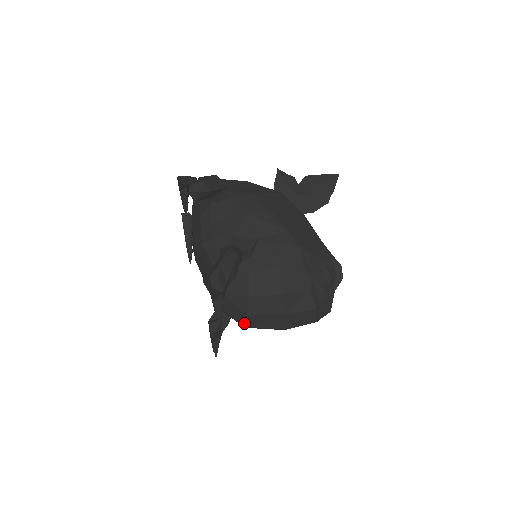
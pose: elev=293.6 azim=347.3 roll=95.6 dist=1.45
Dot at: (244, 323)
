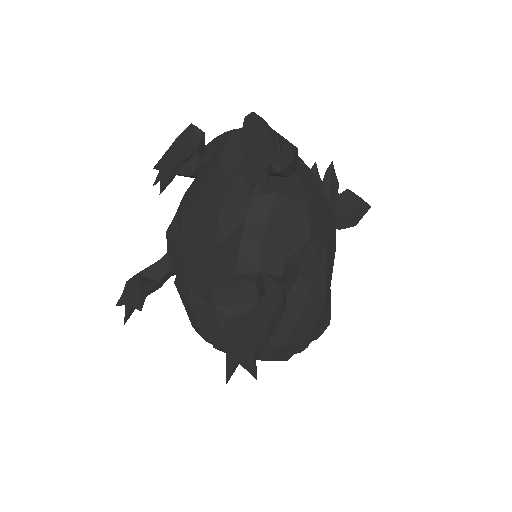
Dot at: (207, 338)
